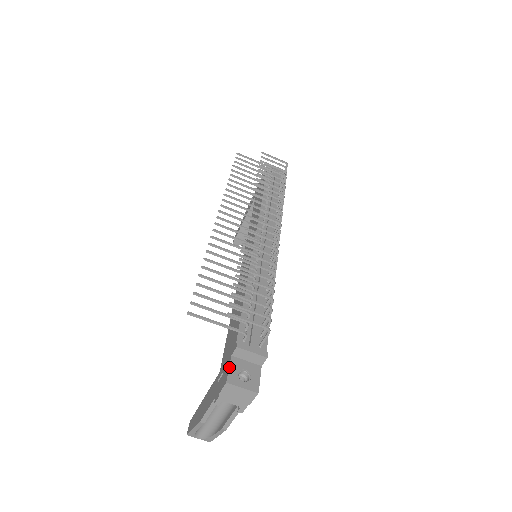
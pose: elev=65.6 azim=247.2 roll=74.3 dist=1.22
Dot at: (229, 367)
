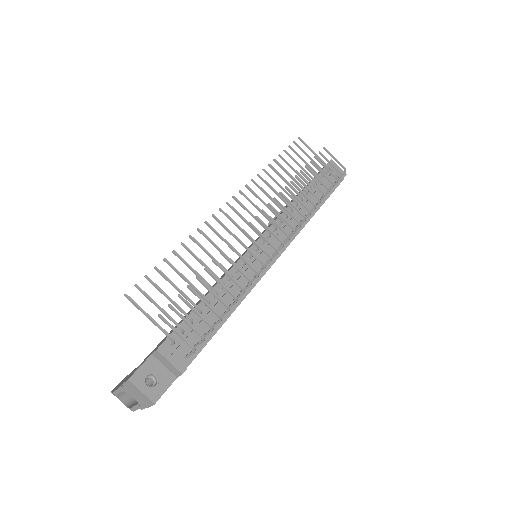
Dot at: (141, 365)
